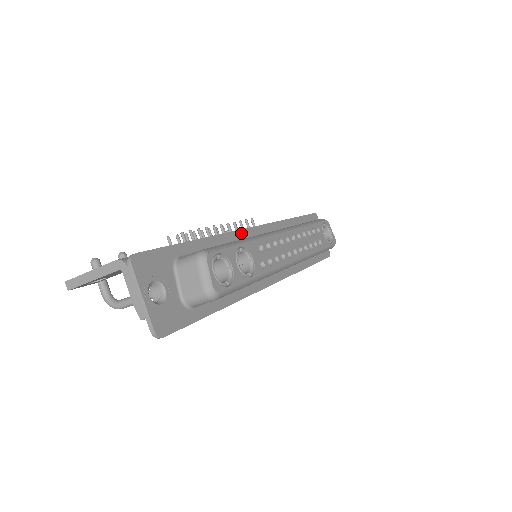
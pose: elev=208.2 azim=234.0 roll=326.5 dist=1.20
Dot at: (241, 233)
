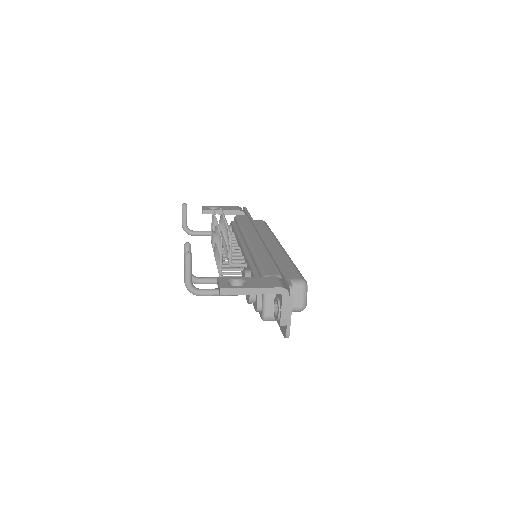
Dot at: occluded
